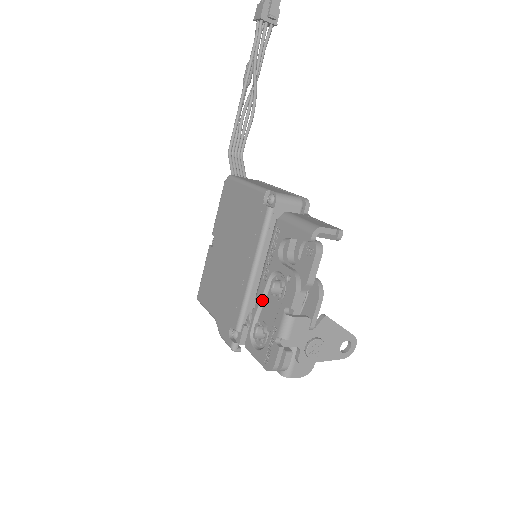
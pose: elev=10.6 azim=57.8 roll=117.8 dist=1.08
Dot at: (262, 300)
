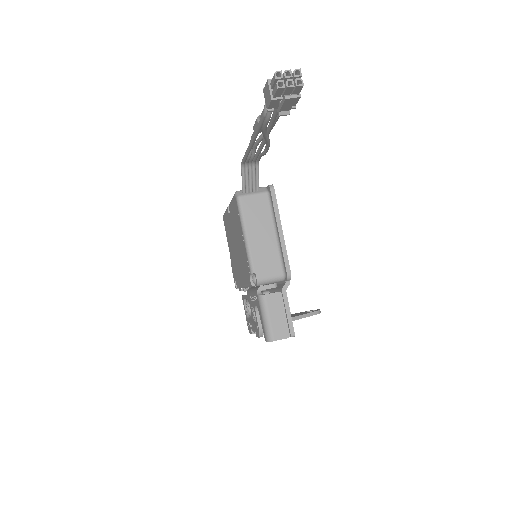
Dot at: occluded
